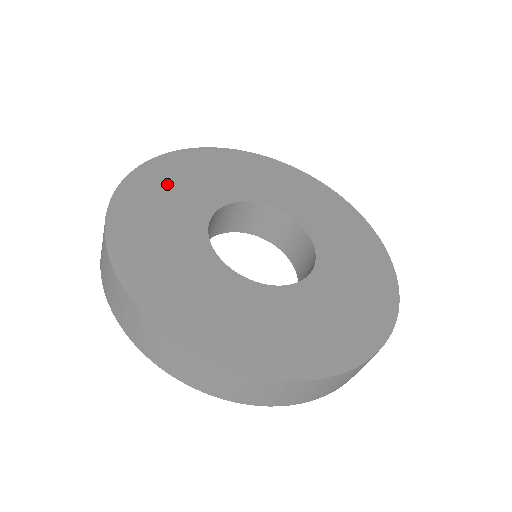
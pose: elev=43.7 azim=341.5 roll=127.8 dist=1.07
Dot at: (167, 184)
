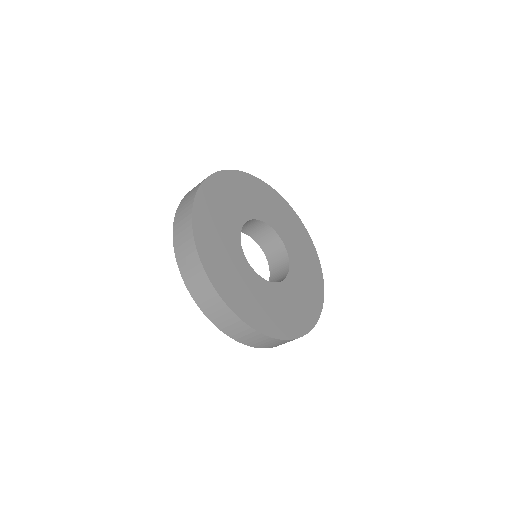
Dot at: (230, 190)
